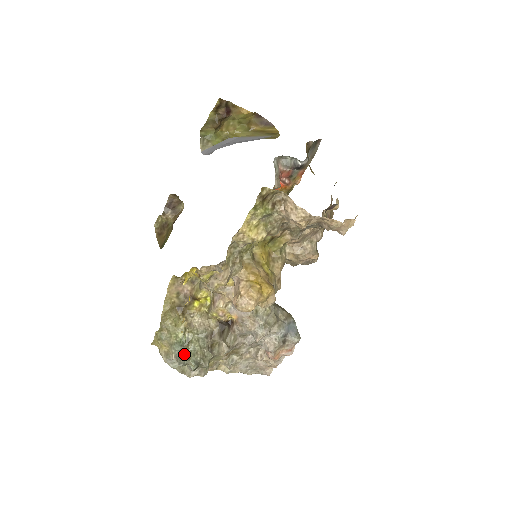
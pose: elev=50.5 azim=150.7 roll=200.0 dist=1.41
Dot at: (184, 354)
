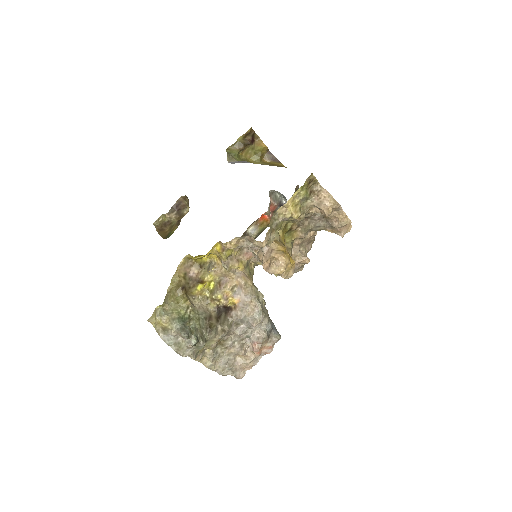
Dot at: (187, 328)
